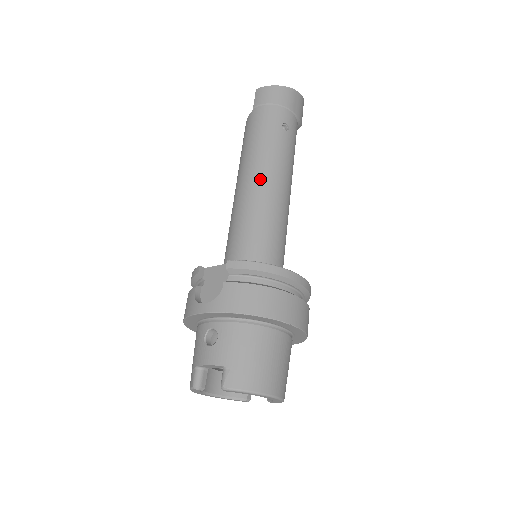
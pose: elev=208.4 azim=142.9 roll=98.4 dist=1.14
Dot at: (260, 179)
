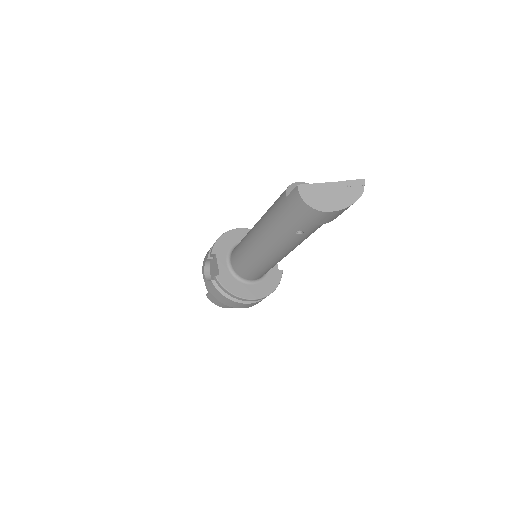
Dot at: (260, 247)
